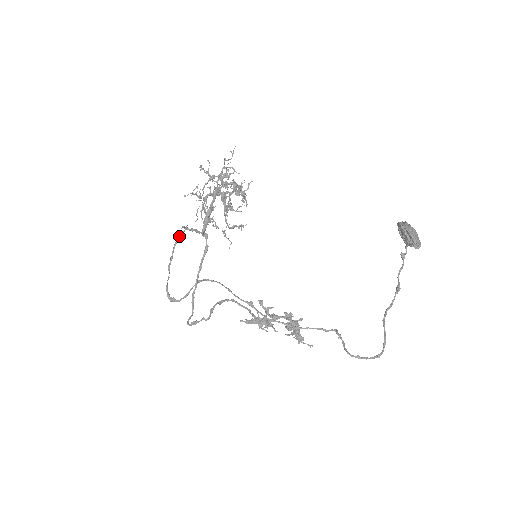
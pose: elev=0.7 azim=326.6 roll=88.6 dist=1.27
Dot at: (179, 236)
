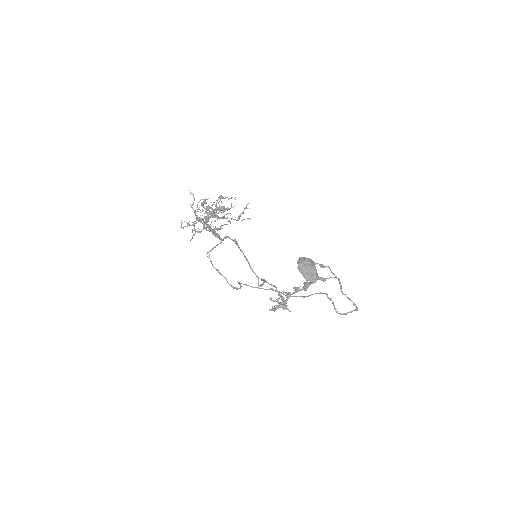
Dot at: occluded
